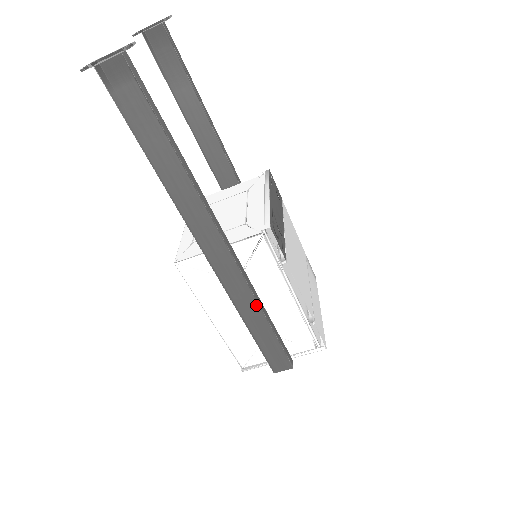
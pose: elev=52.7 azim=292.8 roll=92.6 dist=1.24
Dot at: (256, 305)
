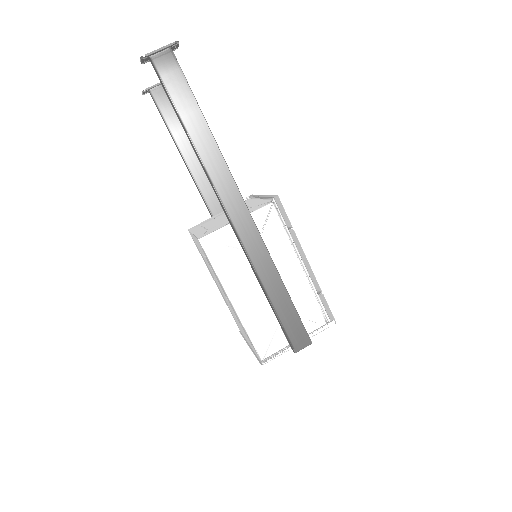
Dot at: (274, 269)
